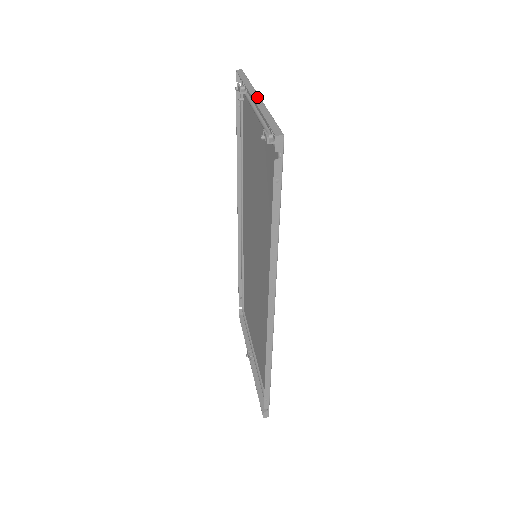
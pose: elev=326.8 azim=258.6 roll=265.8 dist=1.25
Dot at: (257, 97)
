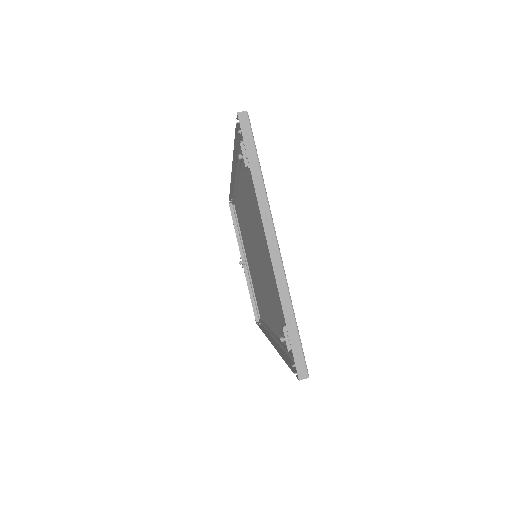
Dot at: (275, 247)
